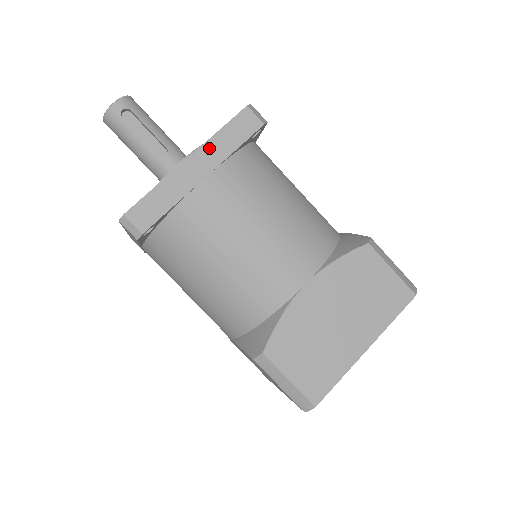
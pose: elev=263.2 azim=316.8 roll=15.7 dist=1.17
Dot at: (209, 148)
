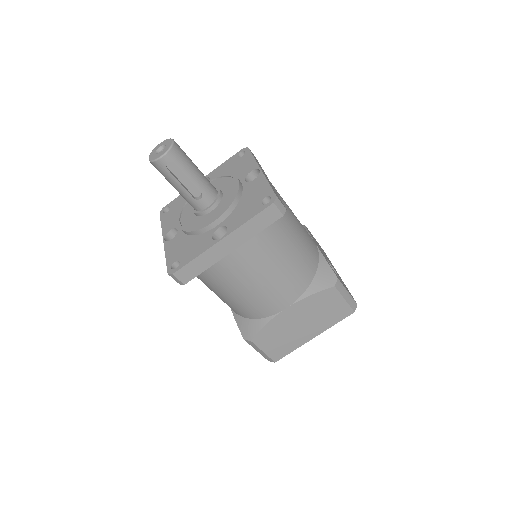
Dot at: (239, 232)
